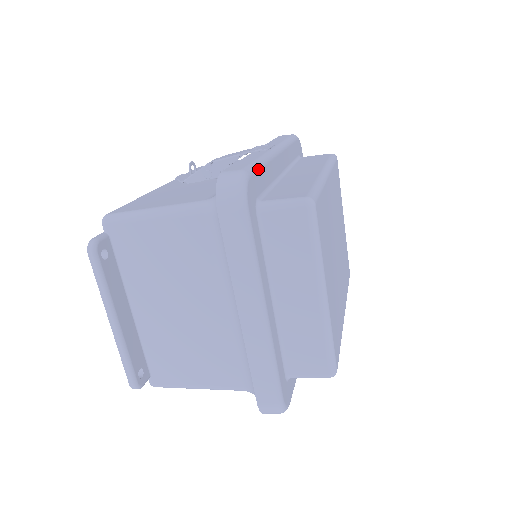
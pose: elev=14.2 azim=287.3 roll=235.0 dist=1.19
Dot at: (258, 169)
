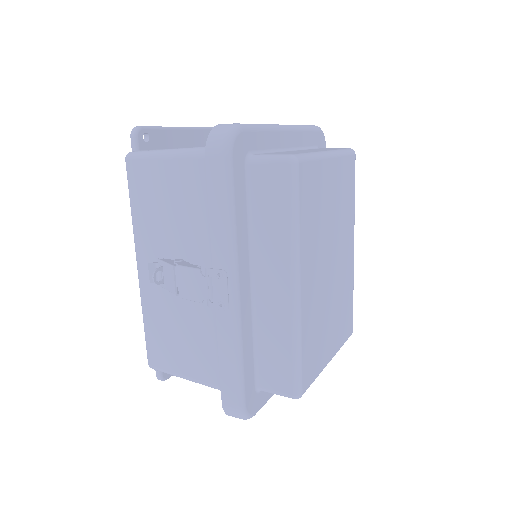
Dot at: (243, 380)
